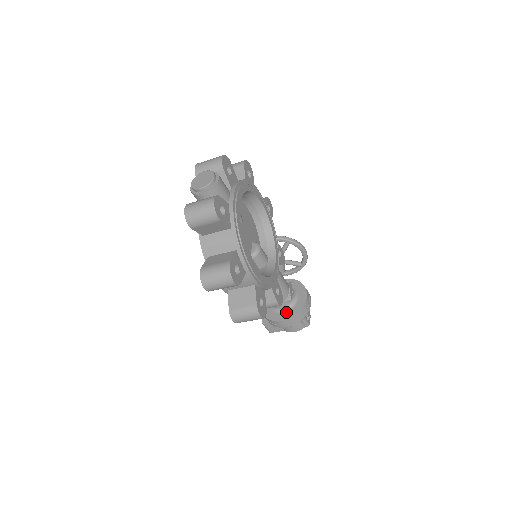
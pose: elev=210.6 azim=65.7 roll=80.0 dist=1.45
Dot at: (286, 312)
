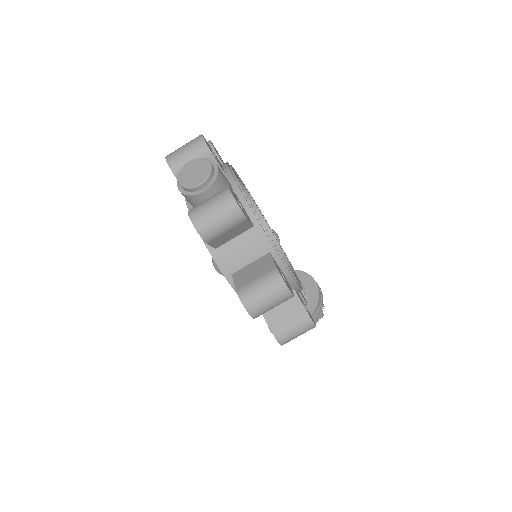
Dot at: occluded
